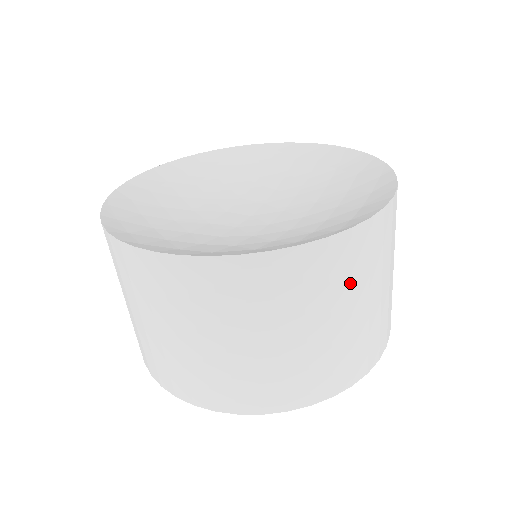
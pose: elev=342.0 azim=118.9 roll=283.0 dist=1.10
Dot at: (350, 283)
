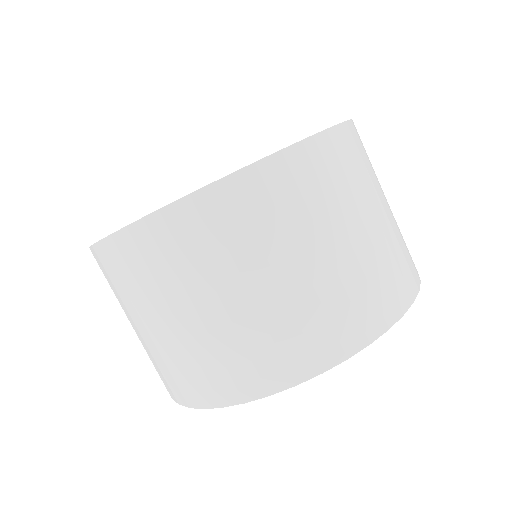
Dot at: (346, 189)
